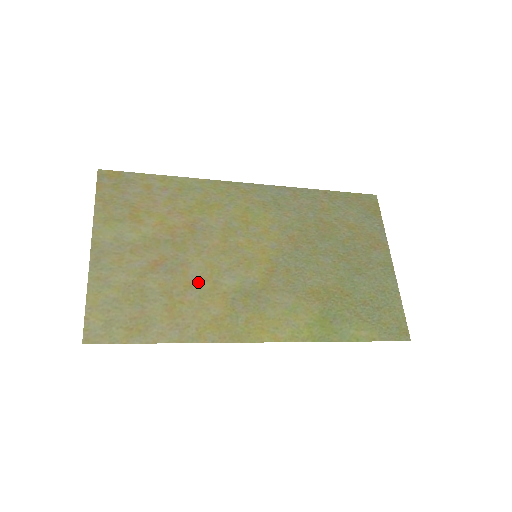
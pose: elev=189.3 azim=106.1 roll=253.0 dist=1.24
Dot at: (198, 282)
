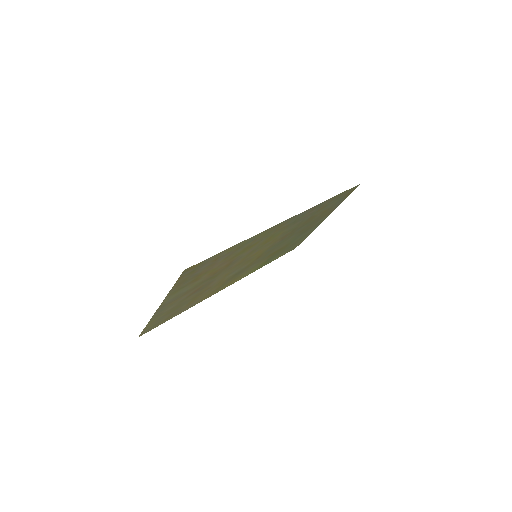
Dot at: occluded
